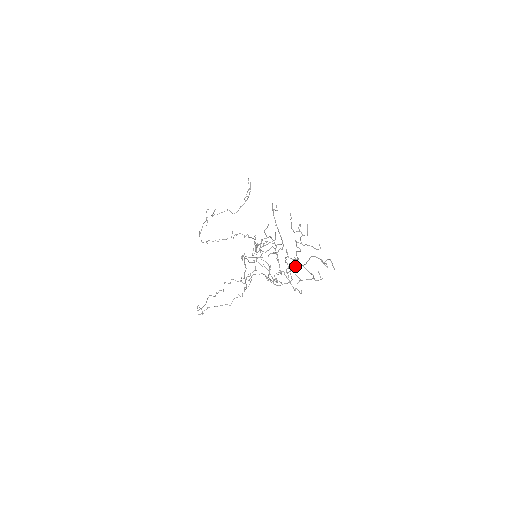
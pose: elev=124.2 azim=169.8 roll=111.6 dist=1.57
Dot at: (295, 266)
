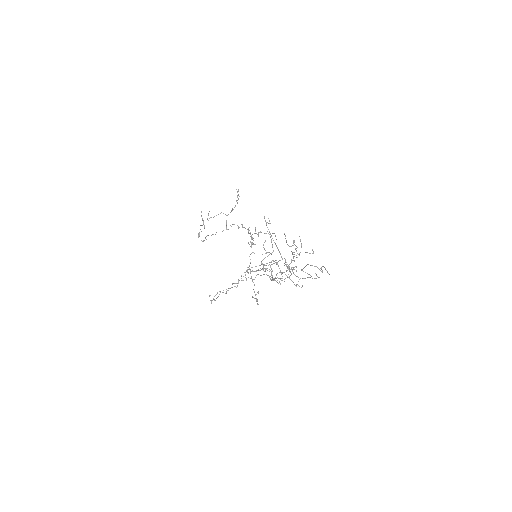
Dot at: (294, 269)
